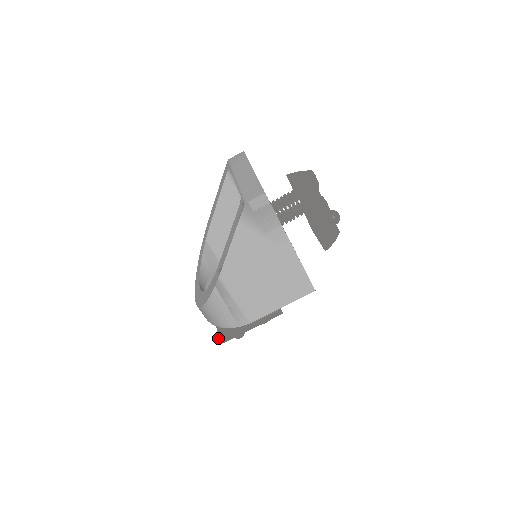
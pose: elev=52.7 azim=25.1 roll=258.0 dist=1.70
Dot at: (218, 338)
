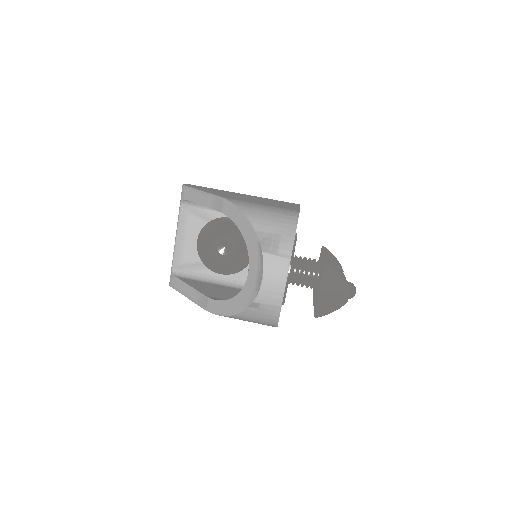
Dot at: (324, 265)
